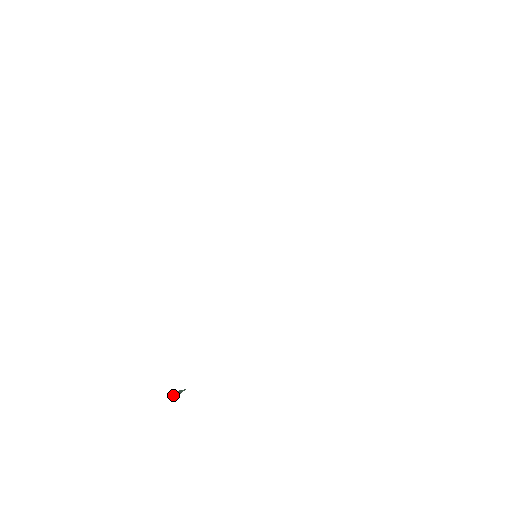
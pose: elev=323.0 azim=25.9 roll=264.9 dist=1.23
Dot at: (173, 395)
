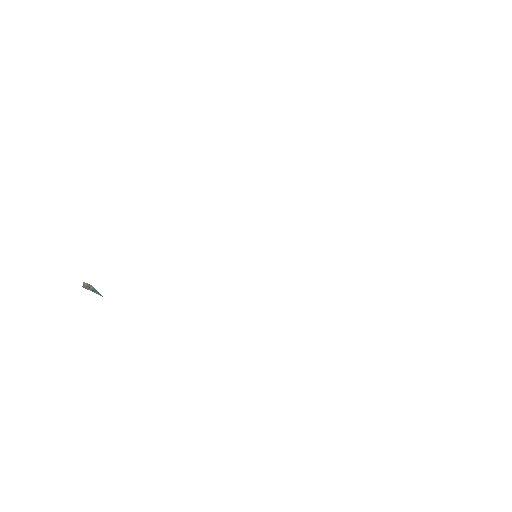
Dot at: (85, 284)
